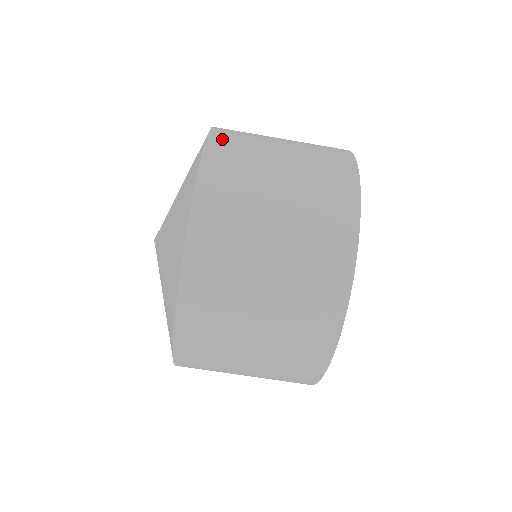
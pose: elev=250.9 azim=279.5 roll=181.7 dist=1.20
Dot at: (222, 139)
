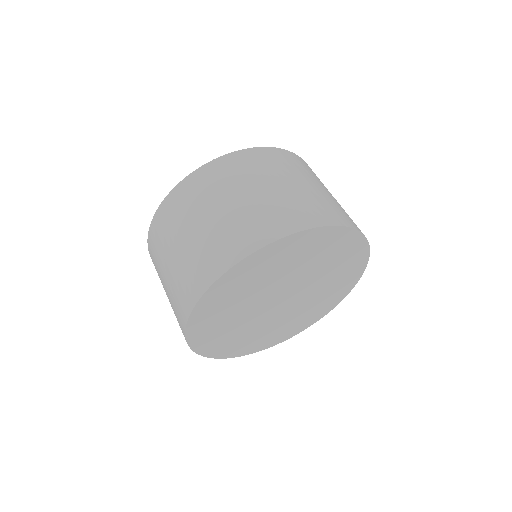
Dot at: occluded
